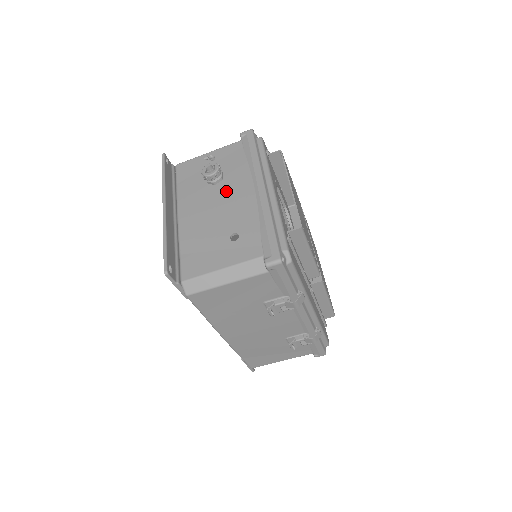
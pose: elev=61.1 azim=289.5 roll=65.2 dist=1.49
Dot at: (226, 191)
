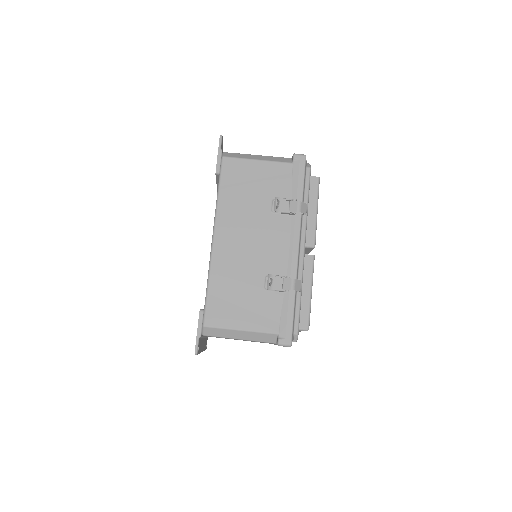
Dot at: occluded
